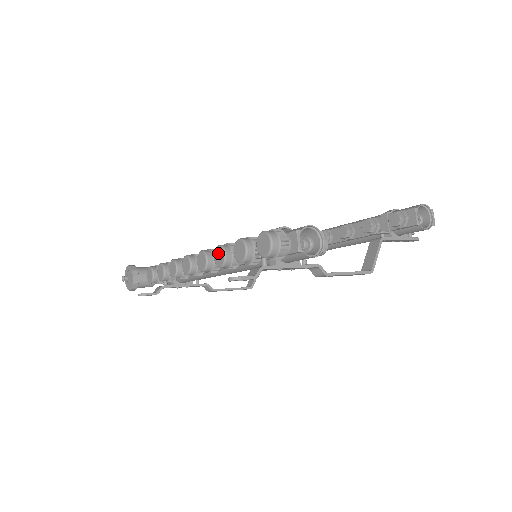
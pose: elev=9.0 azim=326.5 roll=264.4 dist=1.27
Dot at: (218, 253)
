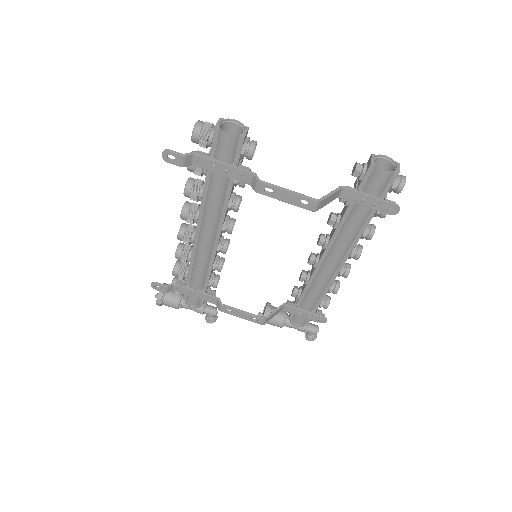
Dot at: occluded
